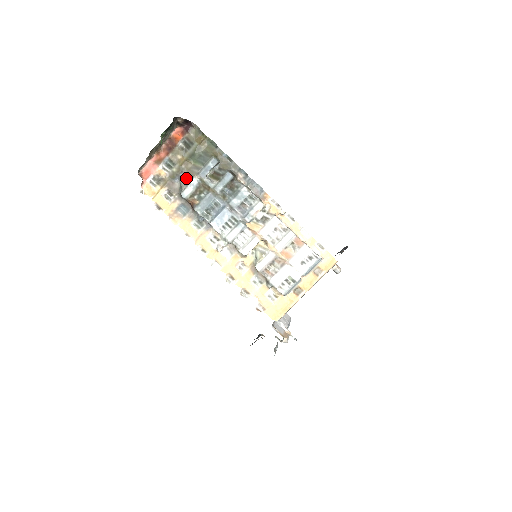
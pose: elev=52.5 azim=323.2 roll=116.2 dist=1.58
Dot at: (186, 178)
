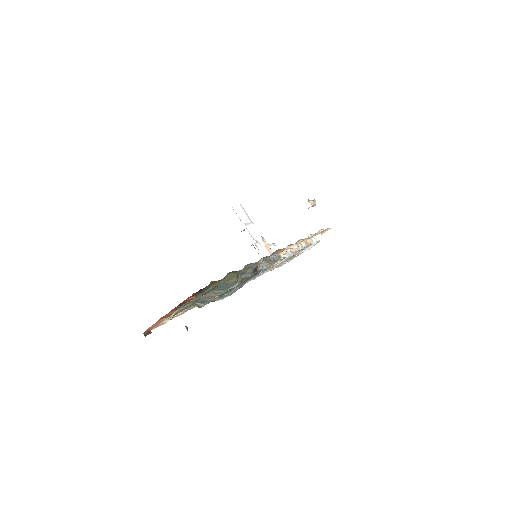
Dot at: (203, 301)
